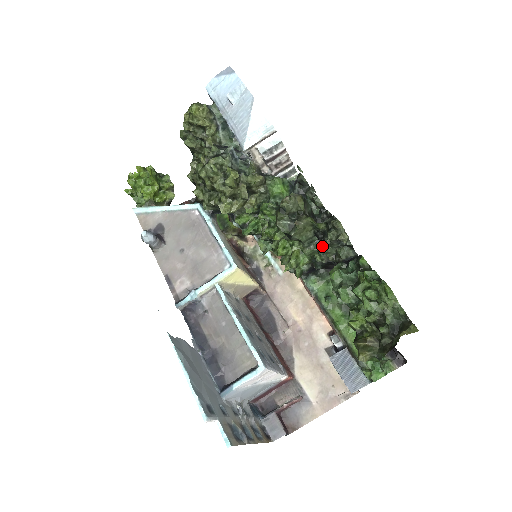
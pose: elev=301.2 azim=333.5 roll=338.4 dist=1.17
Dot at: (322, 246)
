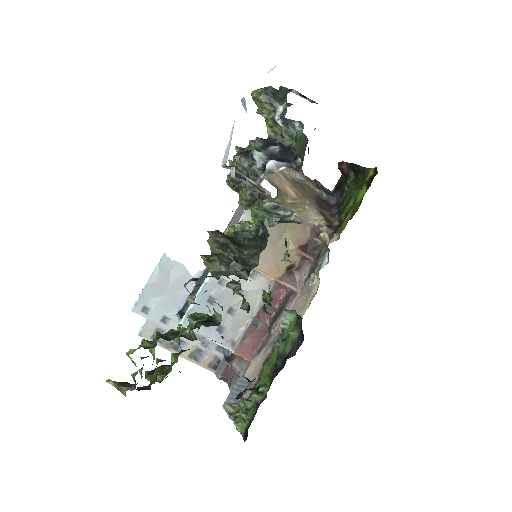
Dot at: occluded
